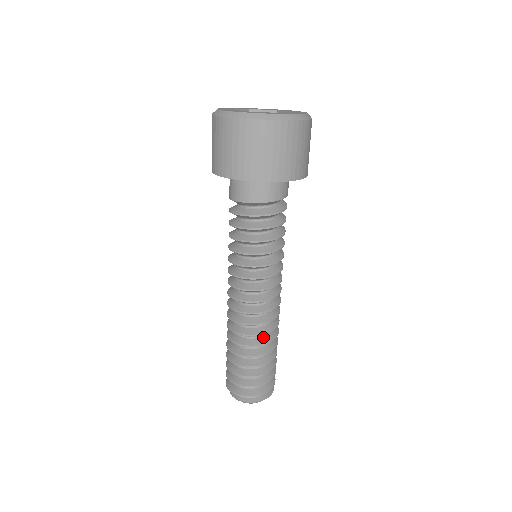
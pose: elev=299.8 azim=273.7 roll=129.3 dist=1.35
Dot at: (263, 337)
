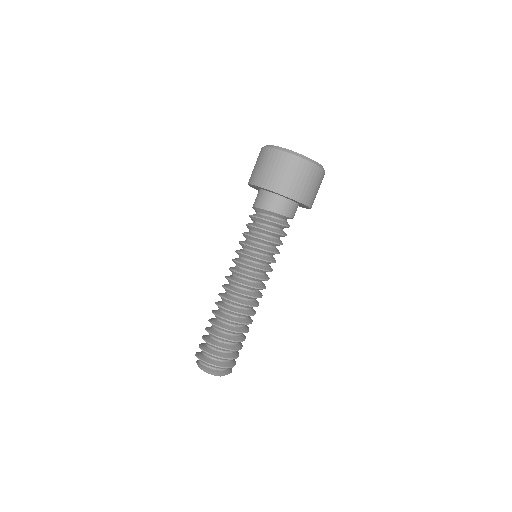
Dot at: (242, 319)
